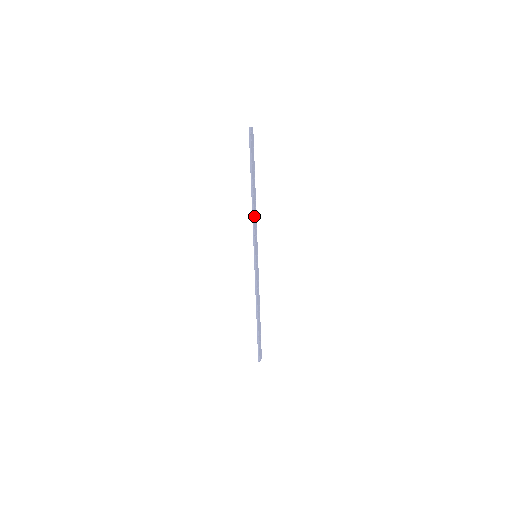
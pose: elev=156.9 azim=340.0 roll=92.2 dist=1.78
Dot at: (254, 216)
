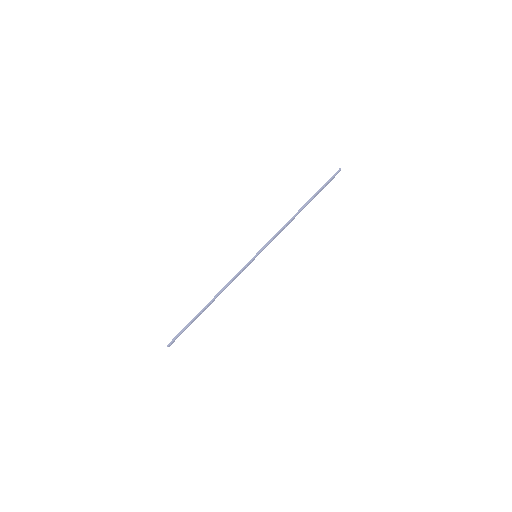
Dot at: (285, 226)
